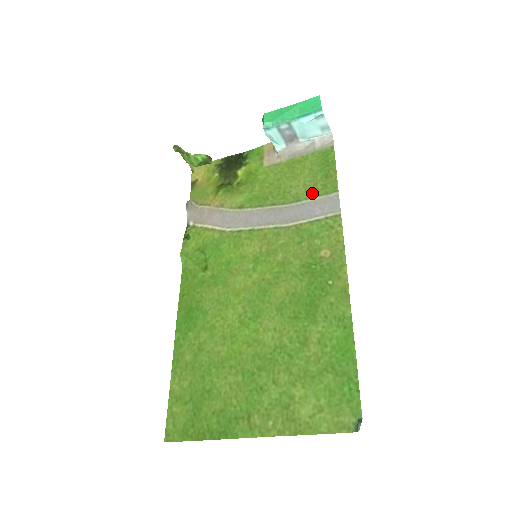
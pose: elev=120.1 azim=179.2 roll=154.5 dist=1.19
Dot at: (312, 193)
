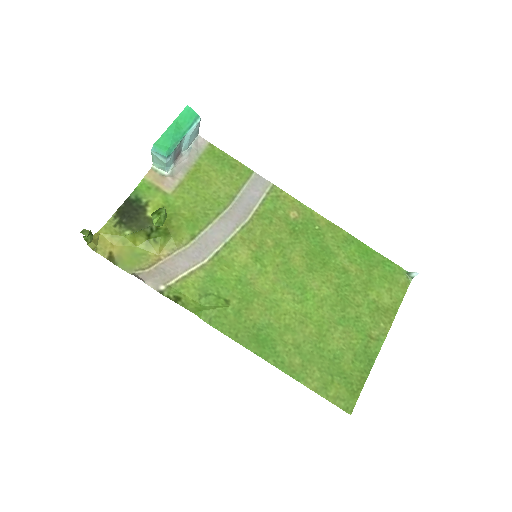
Dot at: (237, 185)
